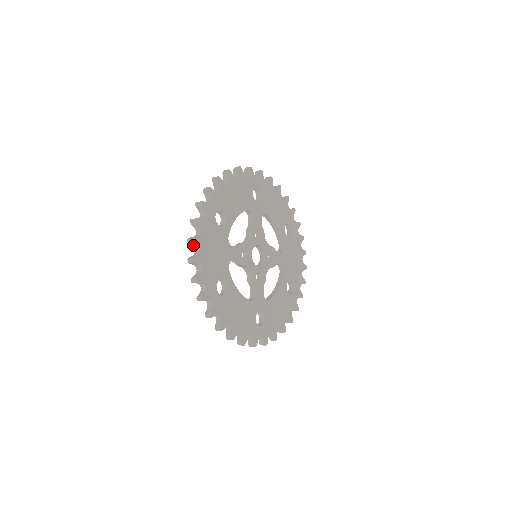
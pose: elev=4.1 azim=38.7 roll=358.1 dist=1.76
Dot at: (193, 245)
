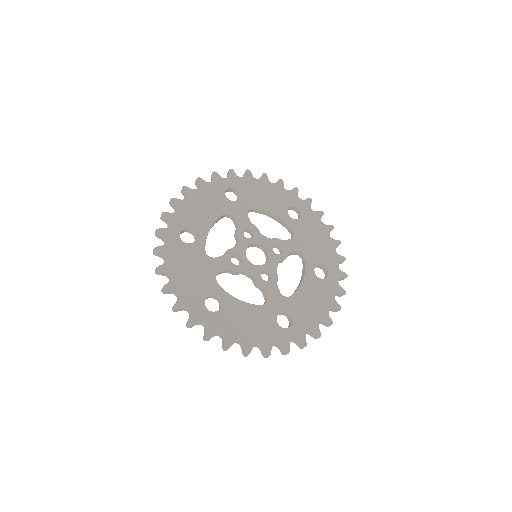
Dot at: (163, 275)
